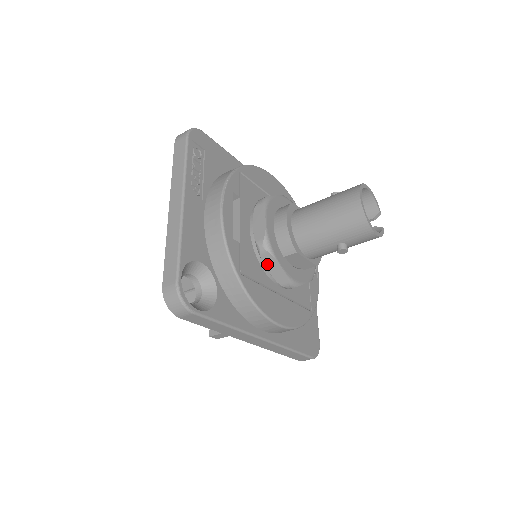
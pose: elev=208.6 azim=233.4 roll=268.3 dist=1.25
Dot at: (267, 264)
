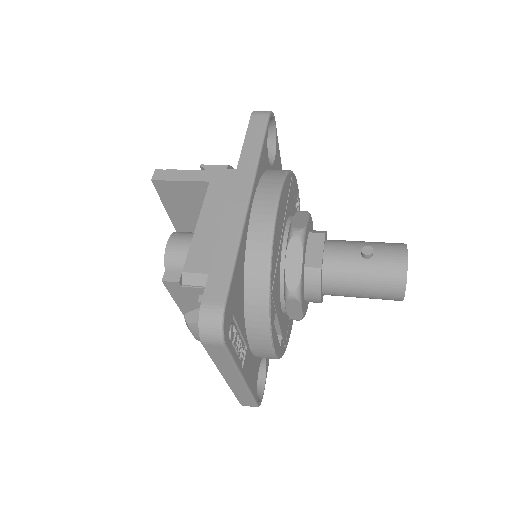
Dot at: occluded
